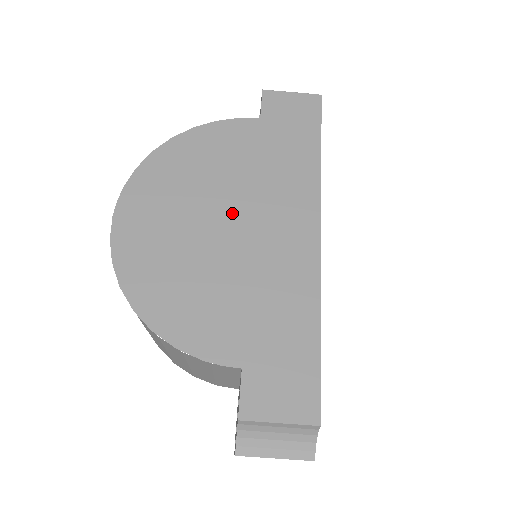
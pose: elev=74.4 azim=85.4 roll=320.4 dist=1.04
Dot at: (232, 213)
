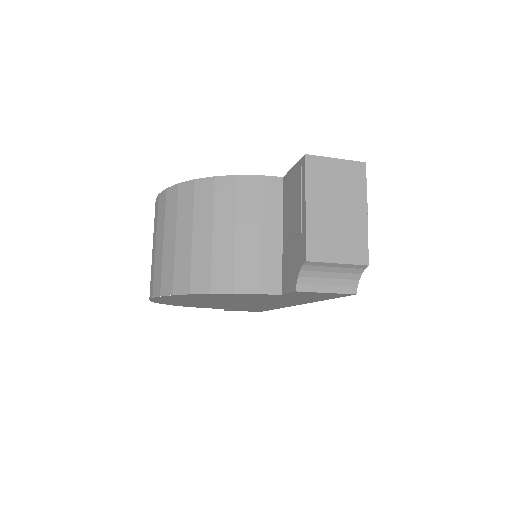
Dot at: (238, 302)
